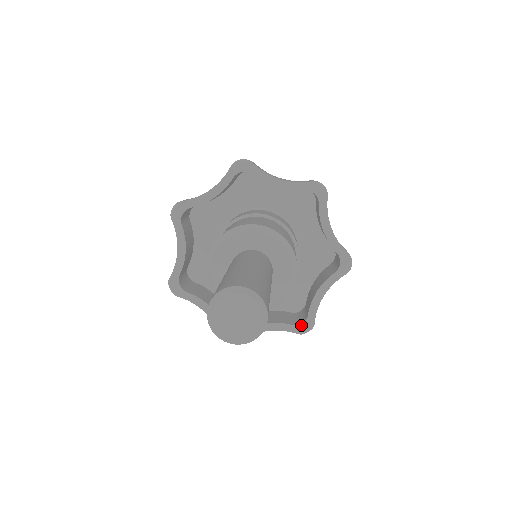
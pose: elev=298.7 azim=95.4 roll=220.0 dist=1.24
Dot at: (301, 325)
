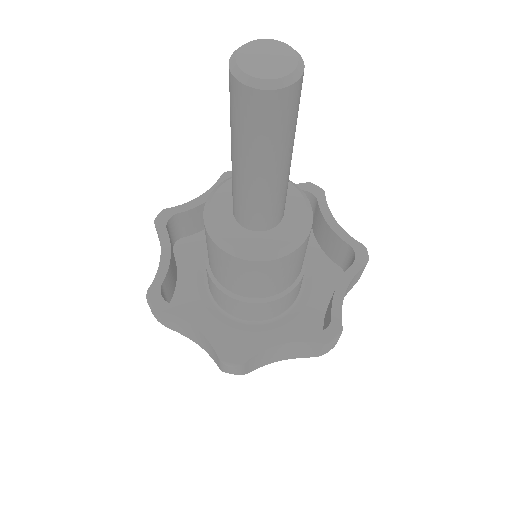
Dot at: (325, 331)
